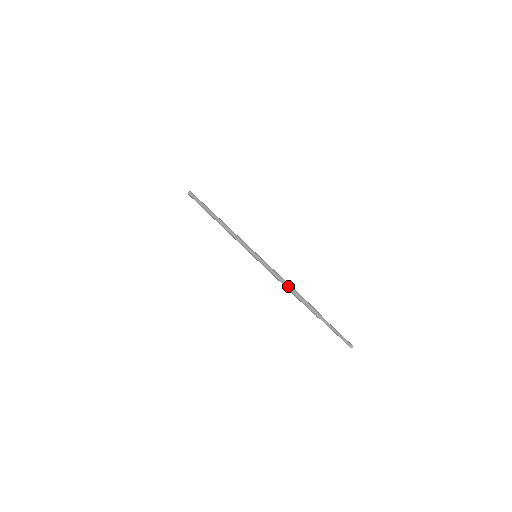
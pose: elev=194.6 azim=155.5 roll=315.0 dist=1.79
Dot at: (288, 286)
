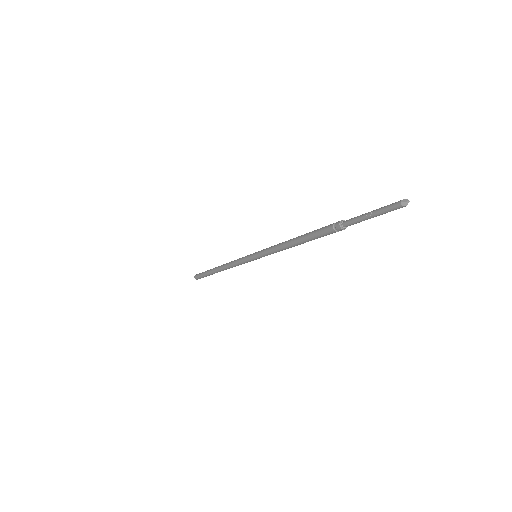
Dot at: (292, 240)
